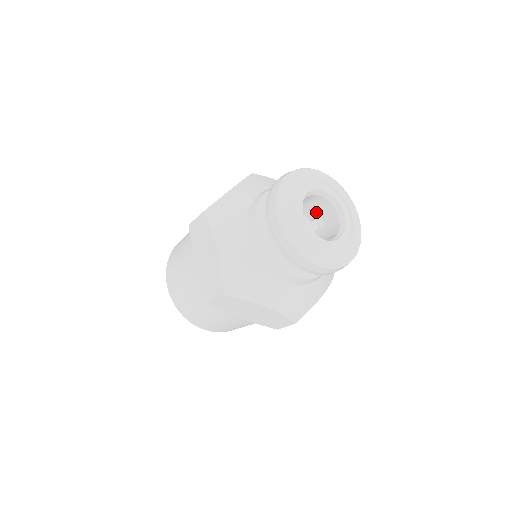
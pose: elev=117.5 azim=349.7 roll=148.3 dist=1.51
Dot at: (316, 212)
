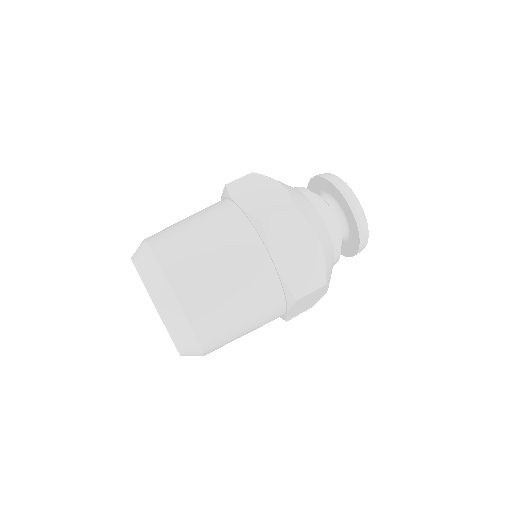
Dot at: occluded
